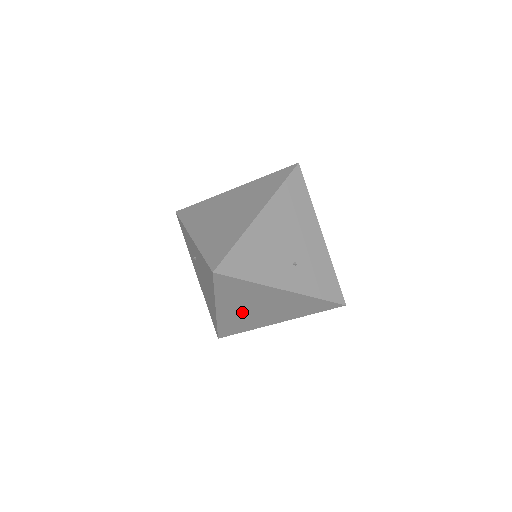
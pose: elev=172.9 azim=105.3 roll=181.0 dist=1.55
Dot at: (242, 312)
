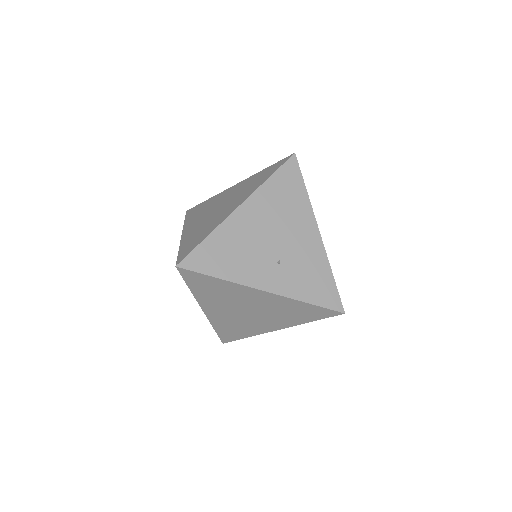
Dot at: (231, 314)
